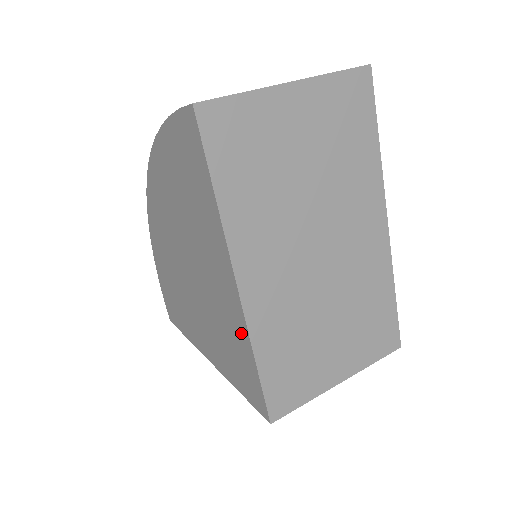
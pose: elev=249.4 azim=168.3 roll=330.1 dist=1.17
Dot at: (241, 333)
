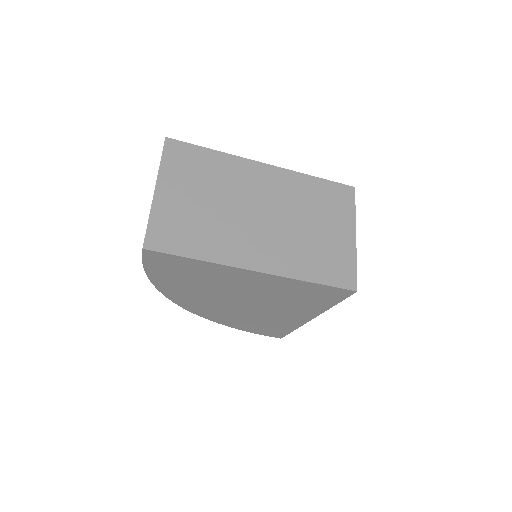
Dot at: (290, 283)
